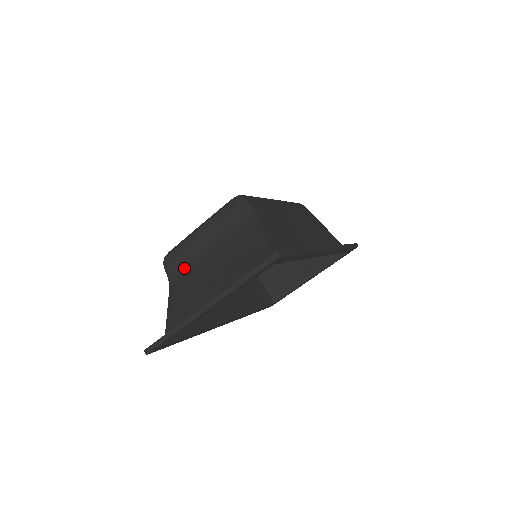
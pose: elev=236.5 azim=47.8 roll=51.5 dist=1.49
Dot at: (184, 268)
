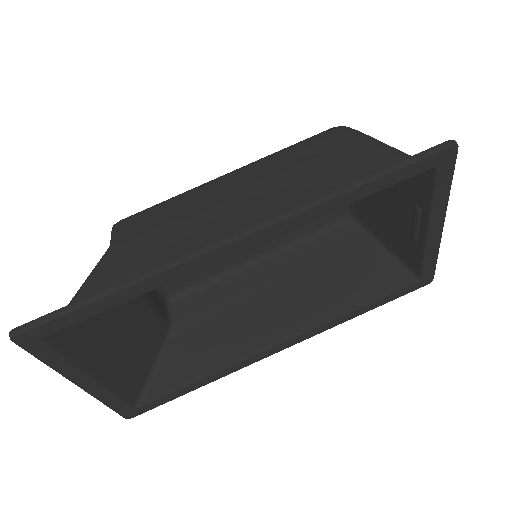
Dot at: (157, 312)
